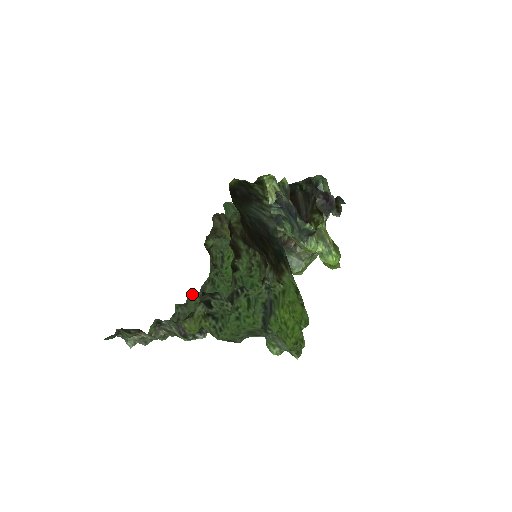
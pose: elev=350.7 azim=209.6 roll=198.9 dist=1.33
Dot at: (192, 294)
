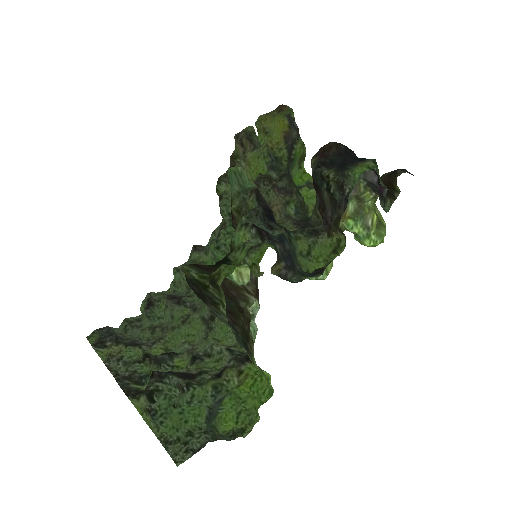
Dot at: (193, 256)
